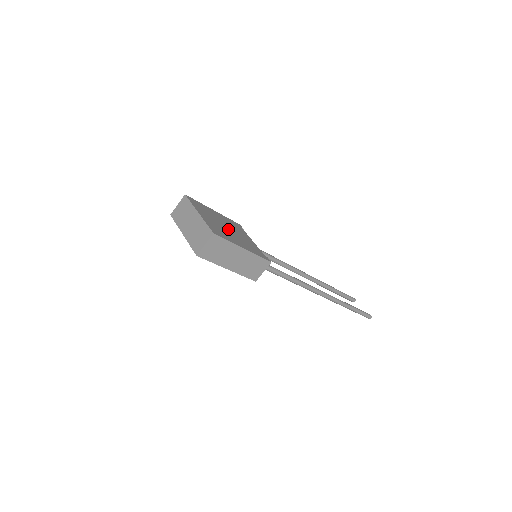
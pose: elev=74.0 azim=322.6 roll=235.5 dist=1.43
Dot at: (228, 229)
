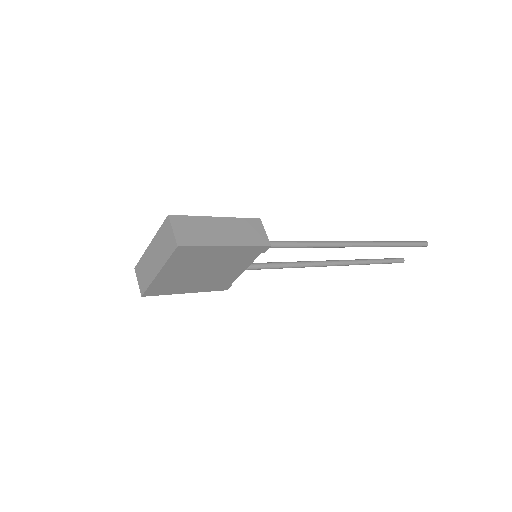
Dot at: occluded
